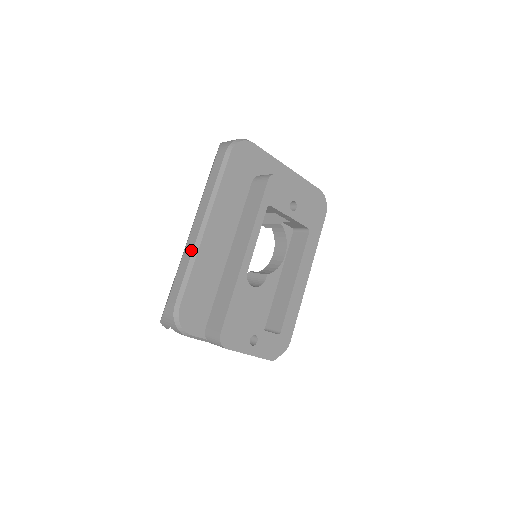
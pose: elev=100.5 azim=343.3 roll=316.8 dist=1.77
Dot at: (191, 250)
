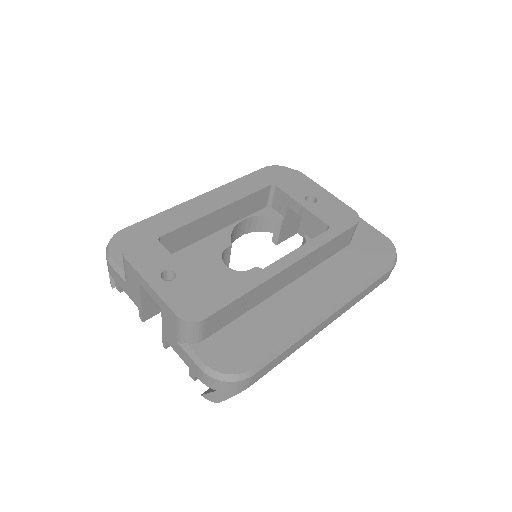
Dot at: occluded
